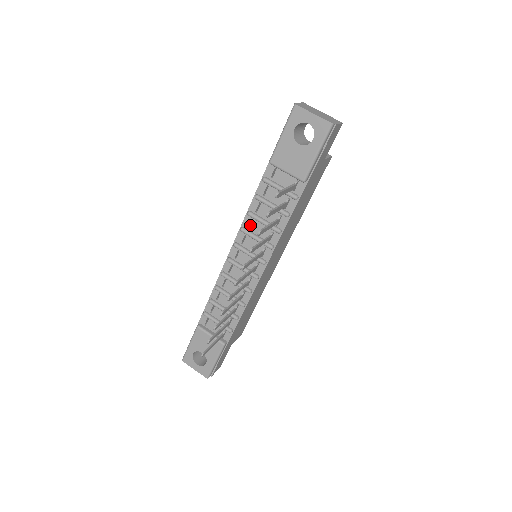
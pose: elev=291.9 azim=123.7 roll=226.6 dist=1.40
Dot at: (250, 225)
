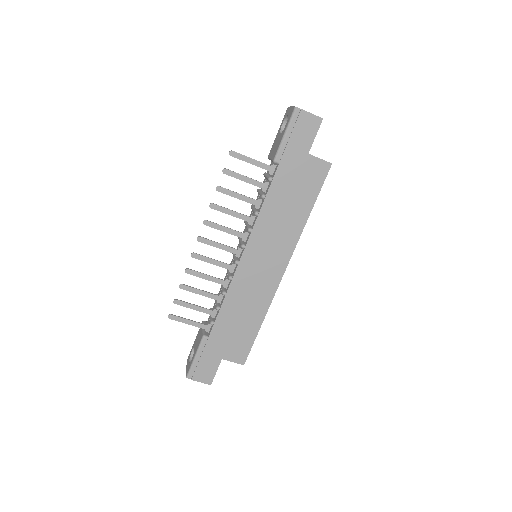
Dot at: occluded
